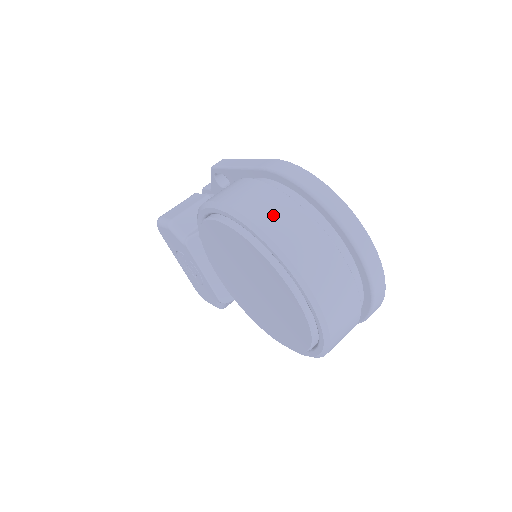
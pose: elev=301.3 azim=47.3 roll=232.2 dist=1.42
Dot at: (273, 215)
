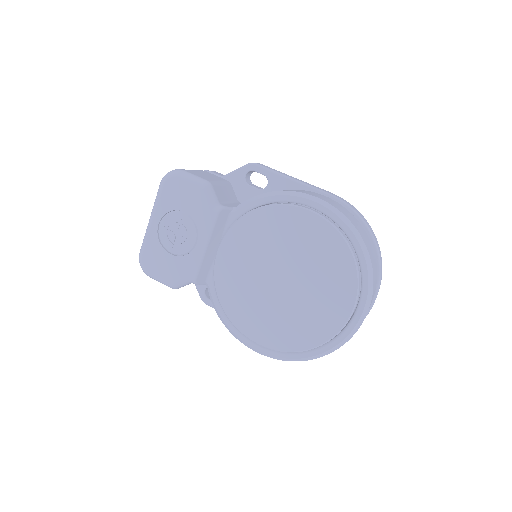
Dot at: (363, 234)
